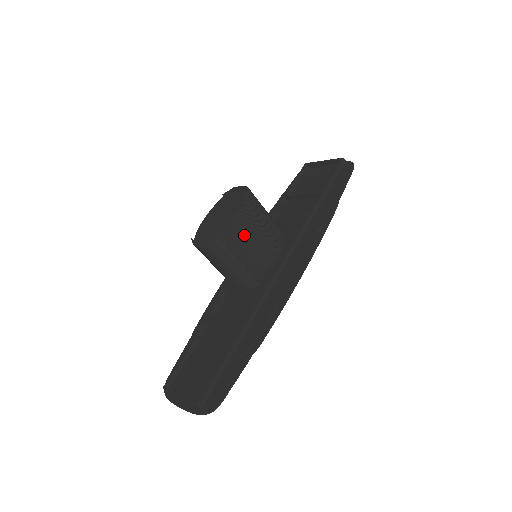
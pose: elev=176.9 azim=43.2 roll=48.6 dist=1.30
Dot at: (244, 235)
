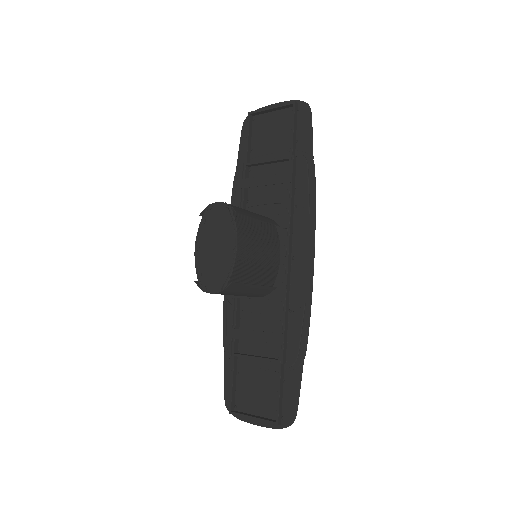
Dot at: (249, 259)
